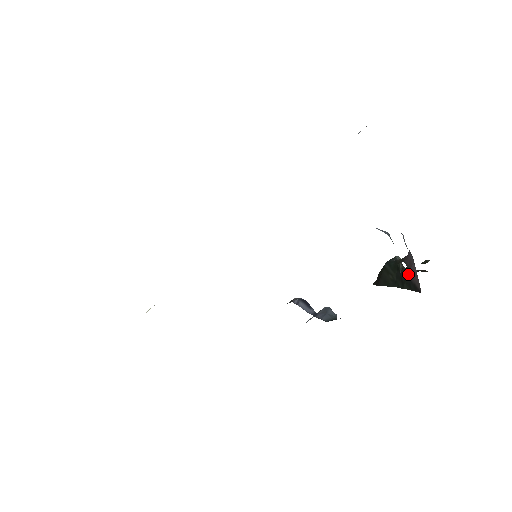
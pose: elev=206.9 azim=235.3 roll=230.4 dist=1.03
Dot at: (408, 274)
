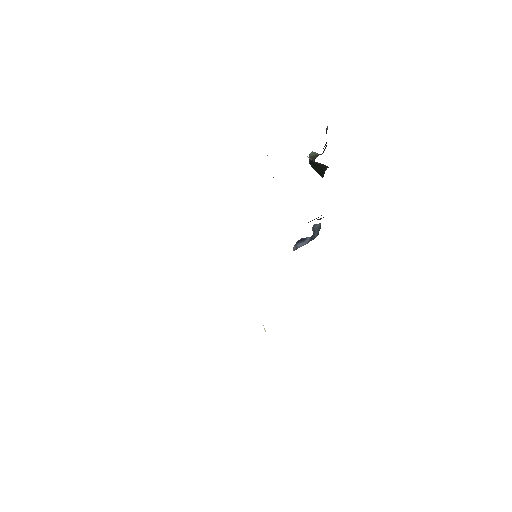
Dot at: occluded
